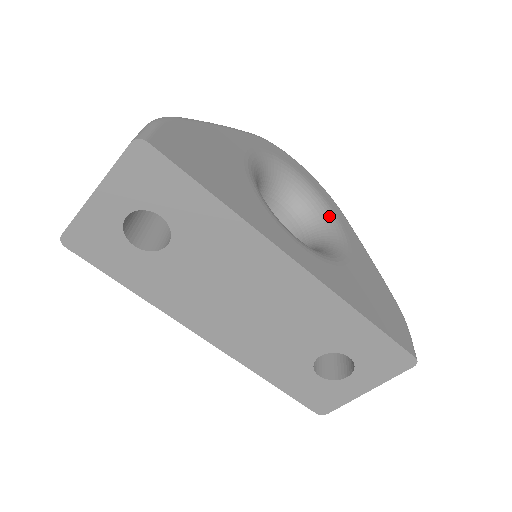
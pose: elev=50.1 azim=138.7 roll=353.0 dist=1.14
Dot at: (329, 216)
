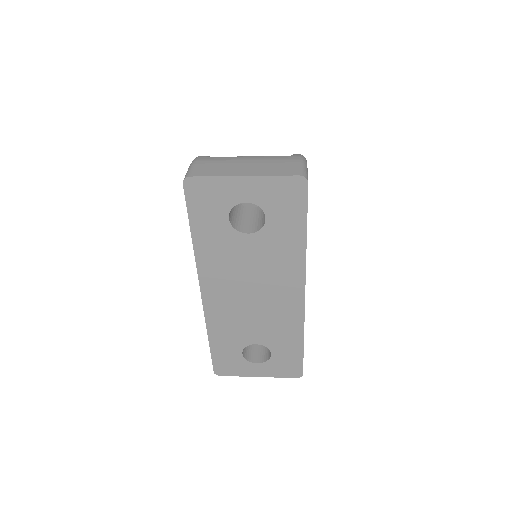
Dot at: occluded
